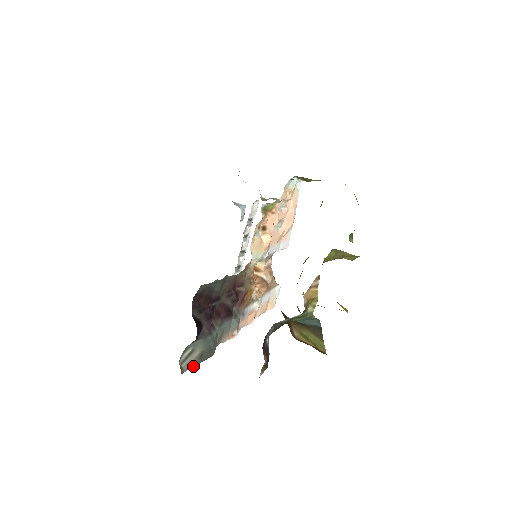
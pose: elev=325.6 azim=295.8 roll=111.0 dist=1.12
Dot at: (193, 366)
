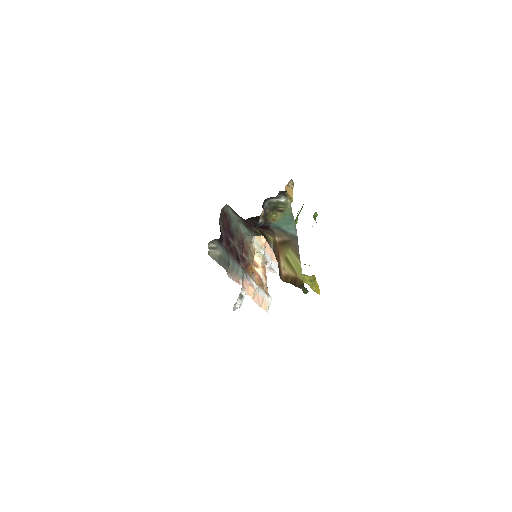
Dot at: (215, 260)
